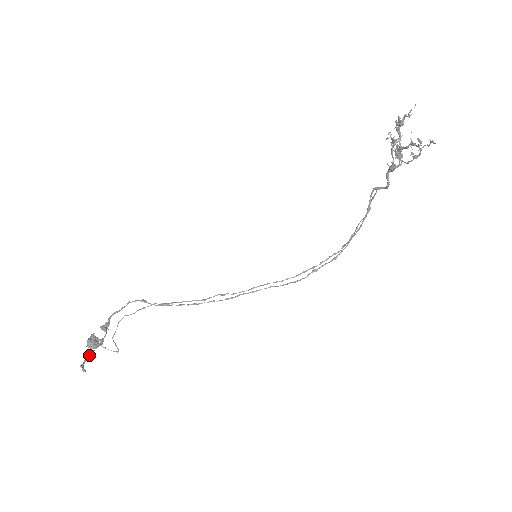
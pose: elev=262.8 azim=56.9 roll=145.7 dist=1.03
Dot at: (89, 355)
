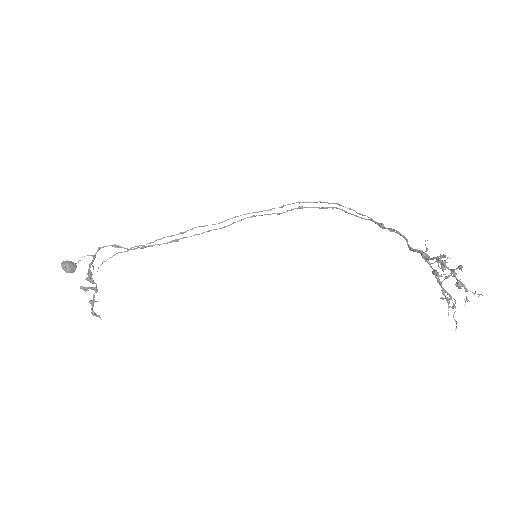
Dot at: (93, 305)
